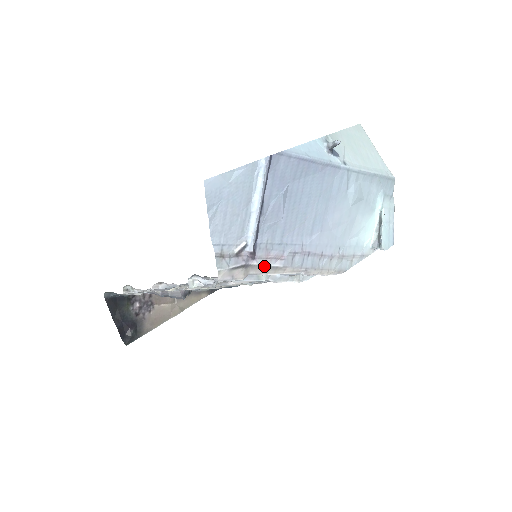
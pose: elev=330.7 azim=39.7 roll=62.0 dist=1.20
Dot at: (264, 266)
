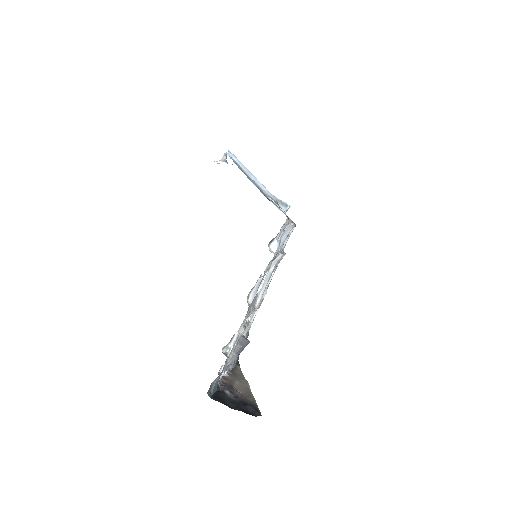
Dot at: occluded
